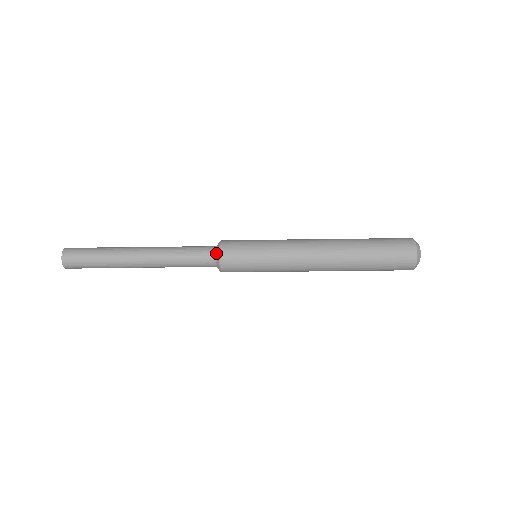
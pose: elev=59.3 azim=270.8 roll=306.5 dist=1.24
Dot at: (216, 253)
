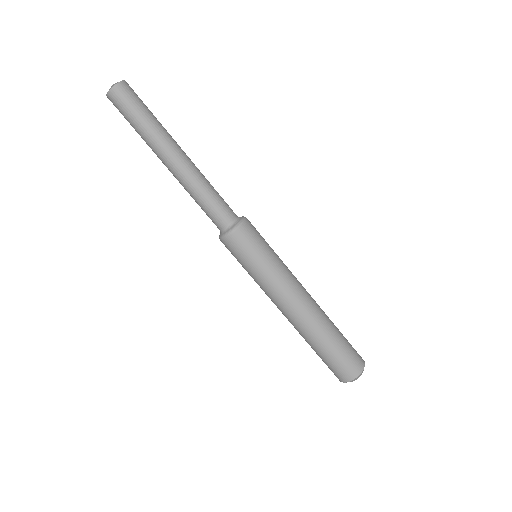
Dot at: (238, 219)
